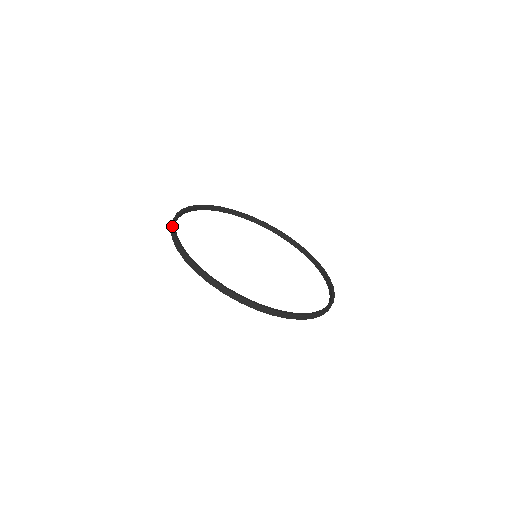
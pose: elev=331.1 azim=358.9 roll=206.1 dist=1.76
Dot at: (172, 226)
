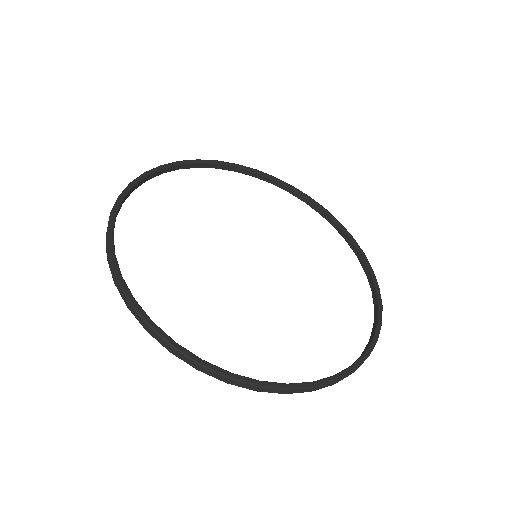
Dot at: (106, 232)
